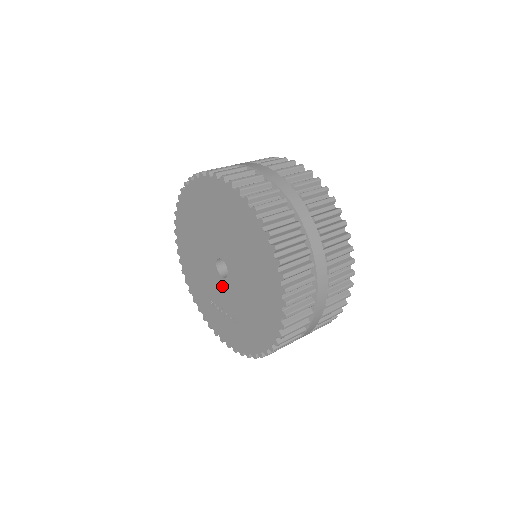
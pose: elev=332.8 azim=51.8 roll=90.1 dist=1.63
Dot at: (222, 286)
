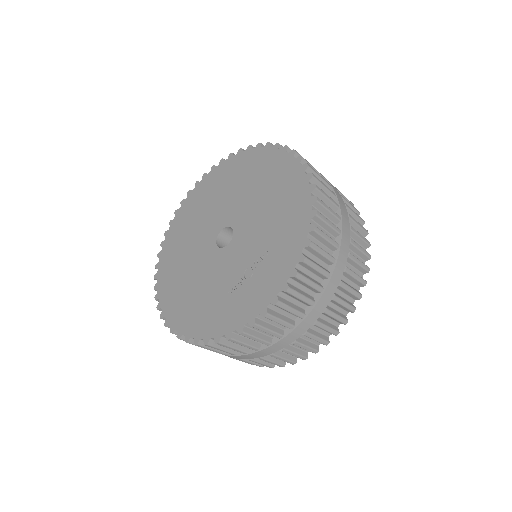
Dot at: (233, 251)
